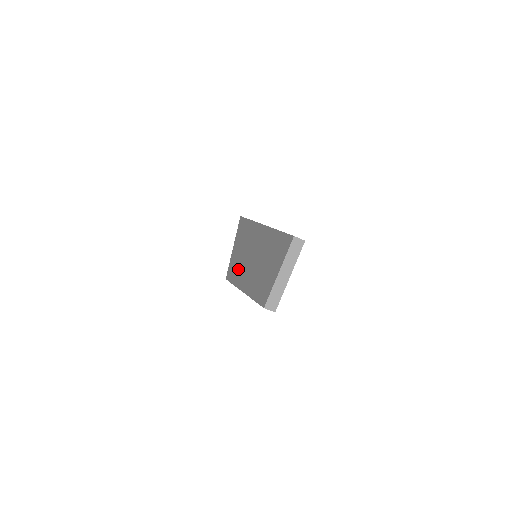
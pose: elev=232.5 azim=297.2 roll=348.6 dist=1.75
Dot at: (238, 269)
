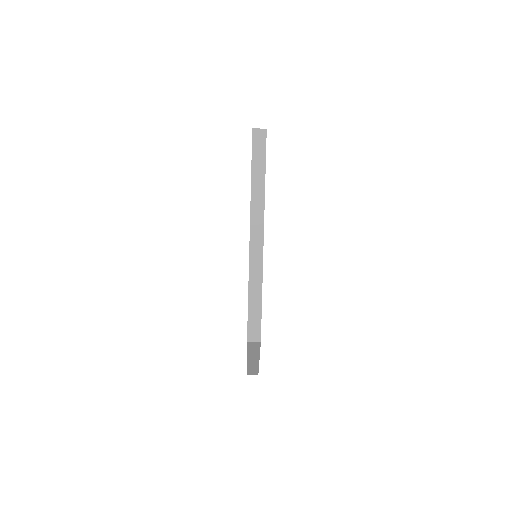
Dot at: occluded
